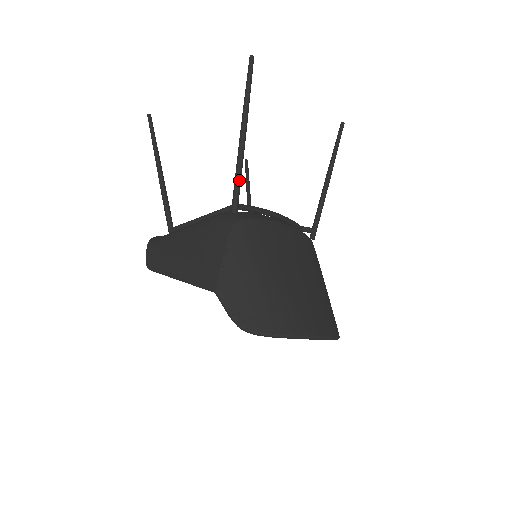
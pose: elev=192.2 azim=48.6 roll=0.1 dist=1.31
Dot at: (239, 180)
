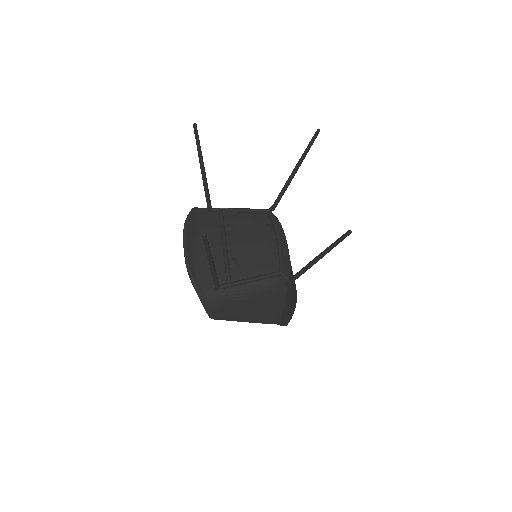
Dot at: occluded
